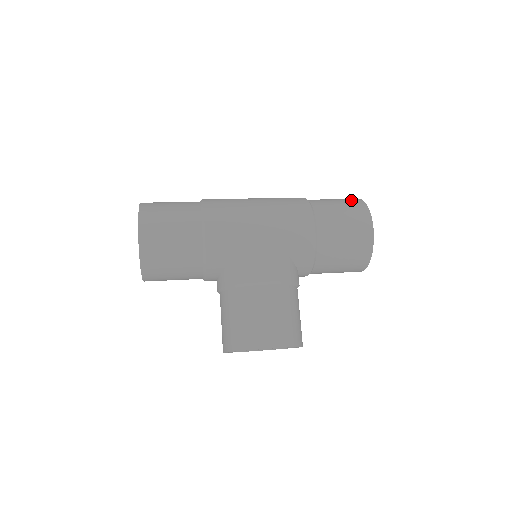
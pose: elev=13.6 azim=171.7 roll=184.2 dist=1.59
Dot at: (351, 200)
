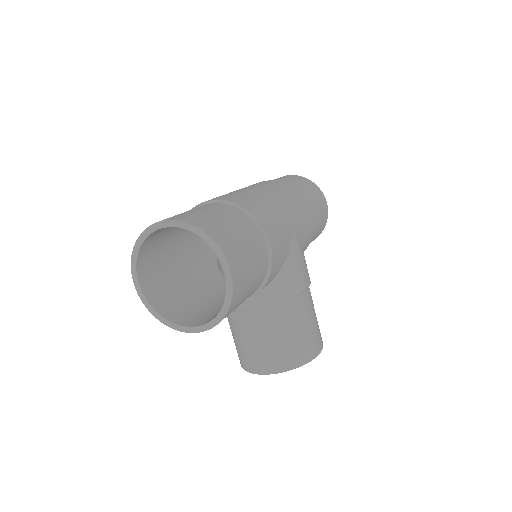
Dot at: (303, 179)
